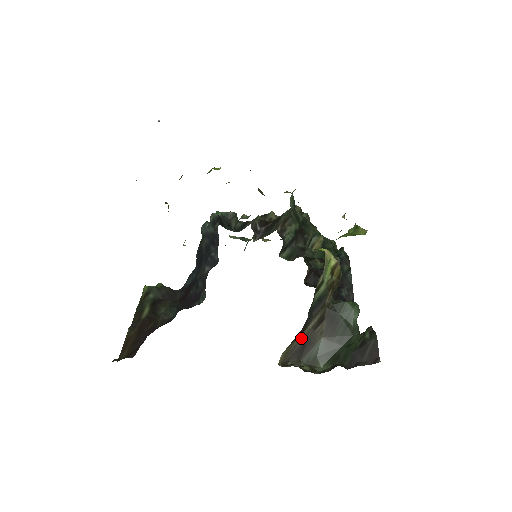
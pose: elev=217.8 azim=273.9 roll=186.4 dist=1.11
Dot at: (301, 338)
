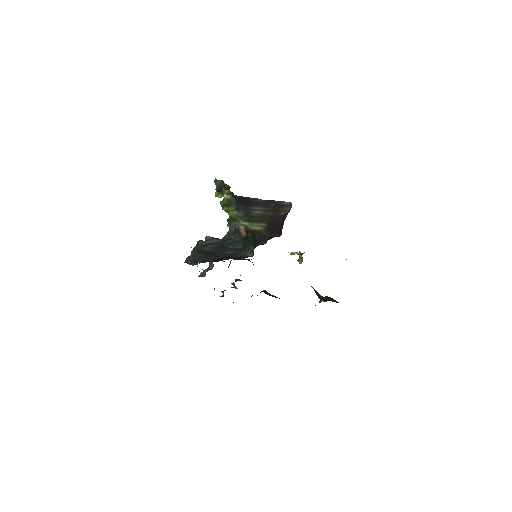
Dot at: occluded
